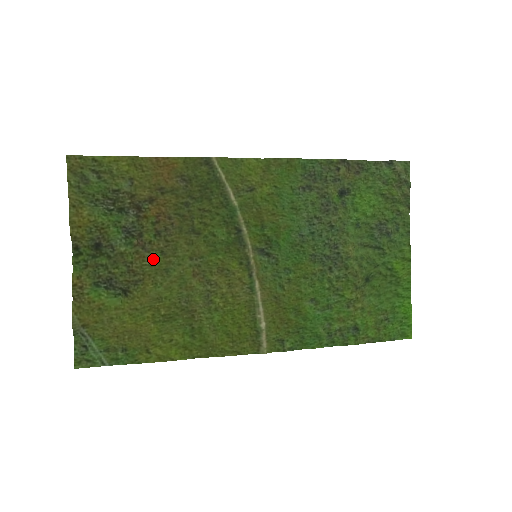
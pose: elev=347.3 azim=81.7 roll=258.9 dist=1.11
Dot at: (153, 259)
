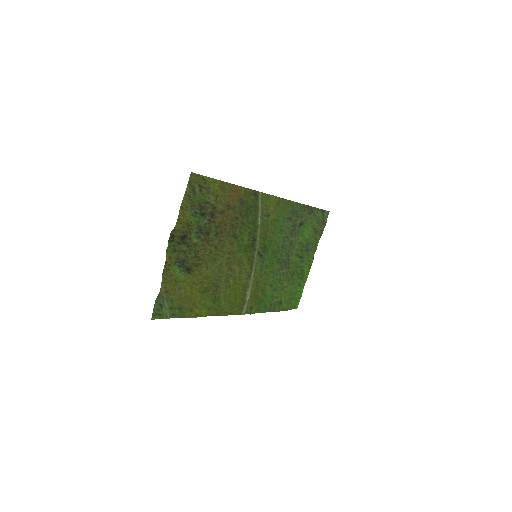
Dot at: (211, 251)
